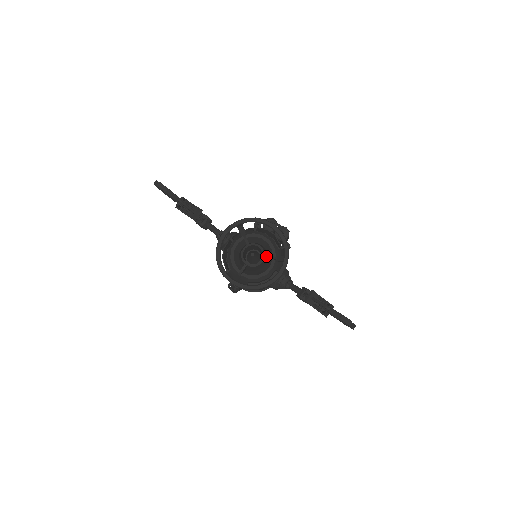
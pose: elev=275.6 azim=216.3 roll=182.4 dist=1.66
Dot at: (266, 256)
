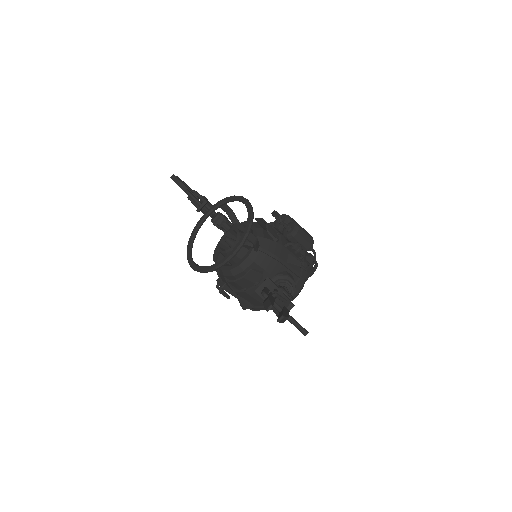
Dot at: occluded
